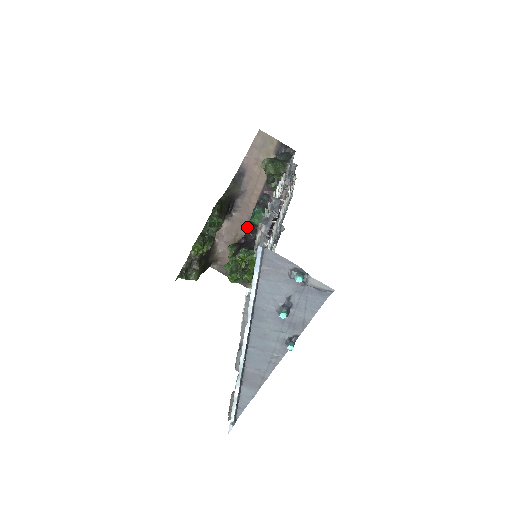
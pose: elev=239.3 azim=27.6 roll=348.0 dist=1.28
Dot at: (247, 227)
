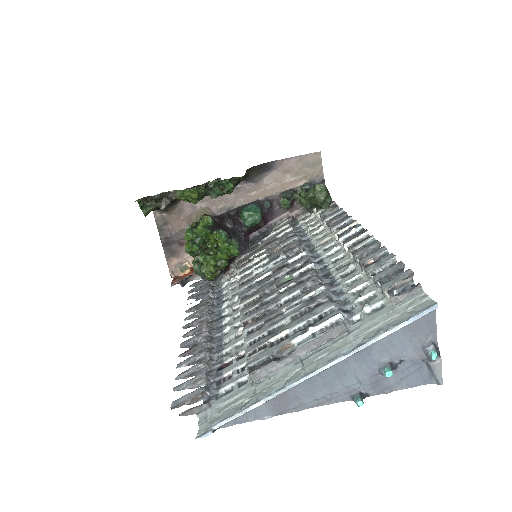
Dot at: (226, 211)
